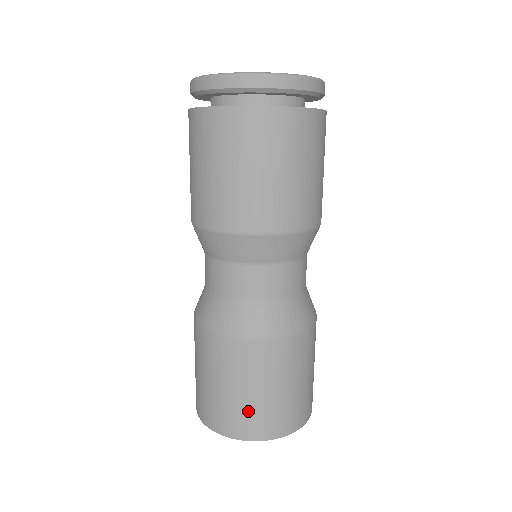
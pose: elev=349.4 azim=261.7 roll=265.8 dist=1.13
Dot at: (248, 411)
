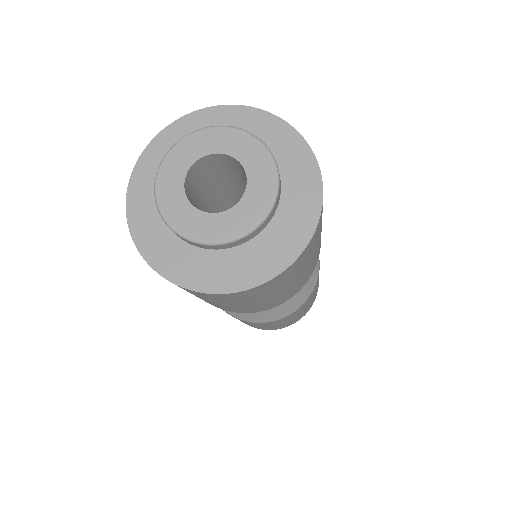
Dot at: occluded
